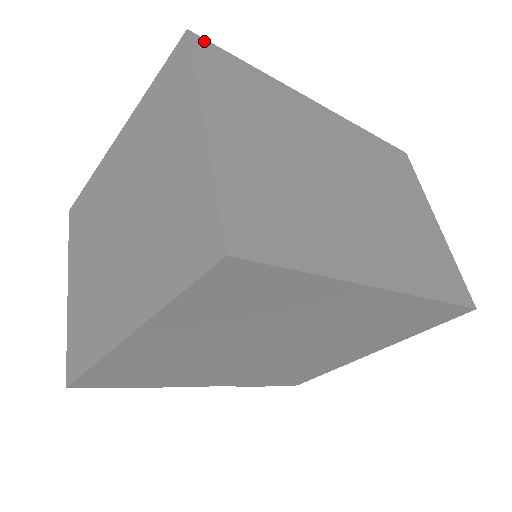
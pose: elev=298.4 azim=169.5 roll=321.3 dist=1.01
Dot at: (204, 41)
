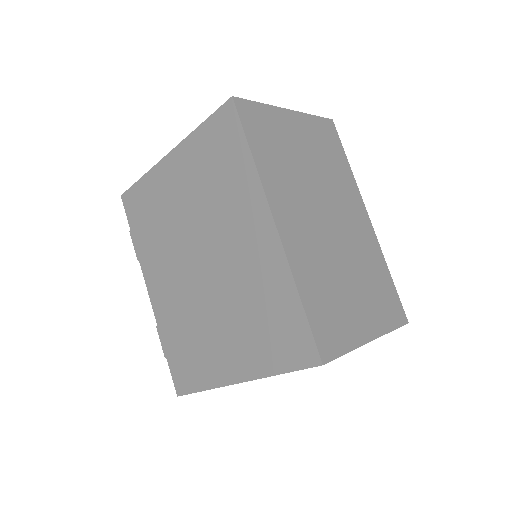
Dot at: (335, 129)
